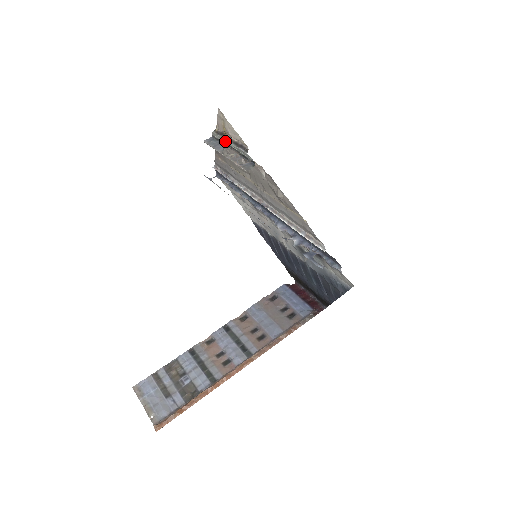
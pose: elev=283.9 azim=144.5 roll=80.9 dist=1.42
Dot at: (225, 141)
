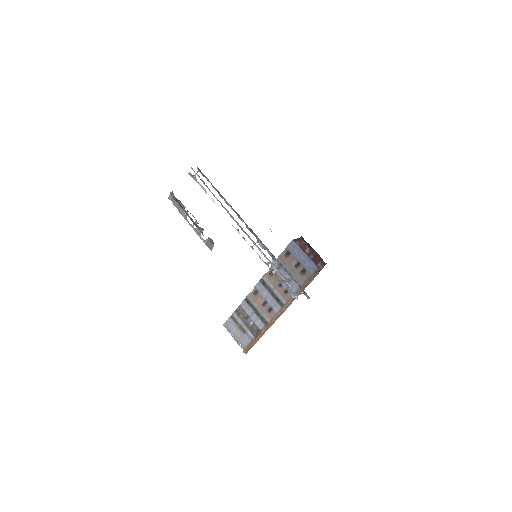
Dot at: (183, 209)
